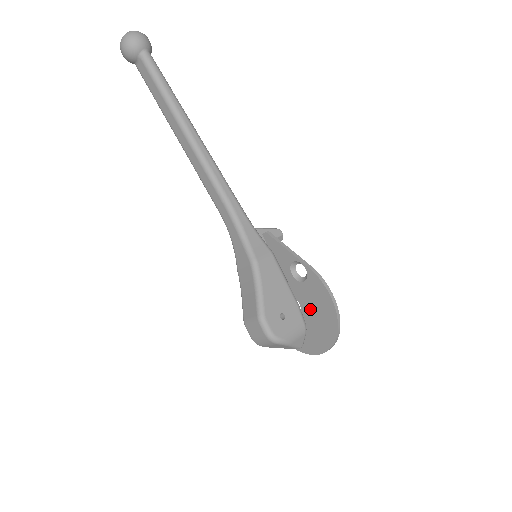
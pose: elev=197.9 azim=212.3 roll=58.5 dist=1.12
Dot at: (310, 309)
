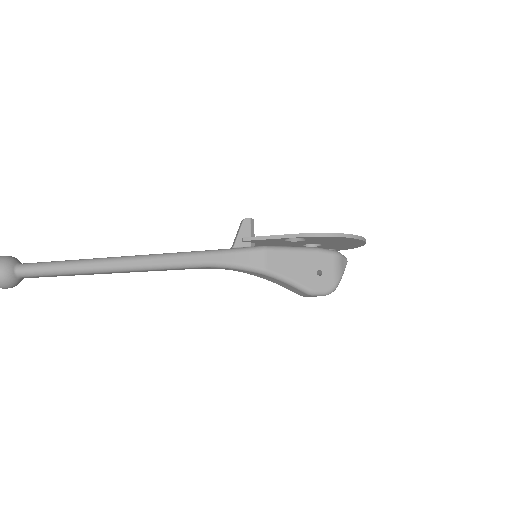
Dot at: (327, 243)
